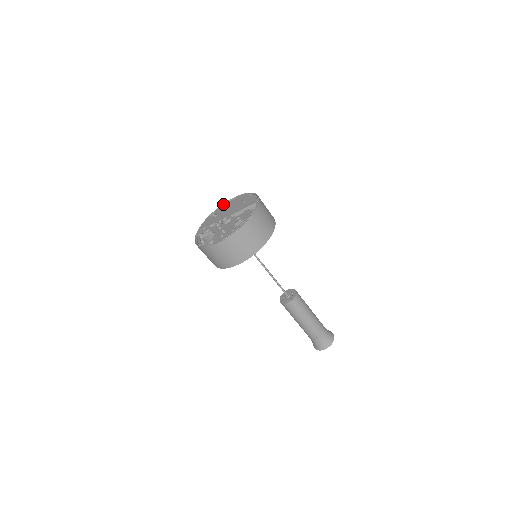
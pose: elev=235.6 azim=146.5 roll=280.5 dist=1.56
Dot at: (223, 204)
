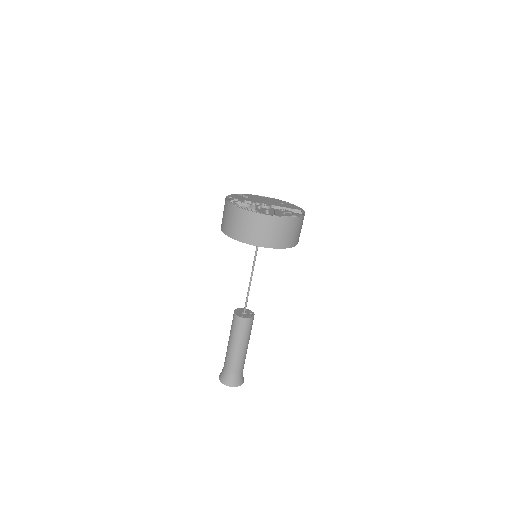
Dot at: occluded
